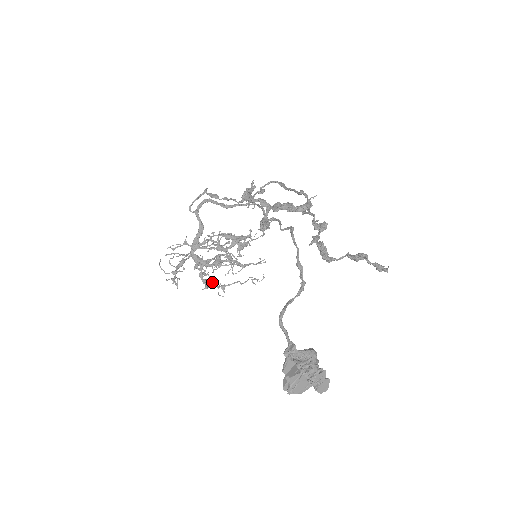
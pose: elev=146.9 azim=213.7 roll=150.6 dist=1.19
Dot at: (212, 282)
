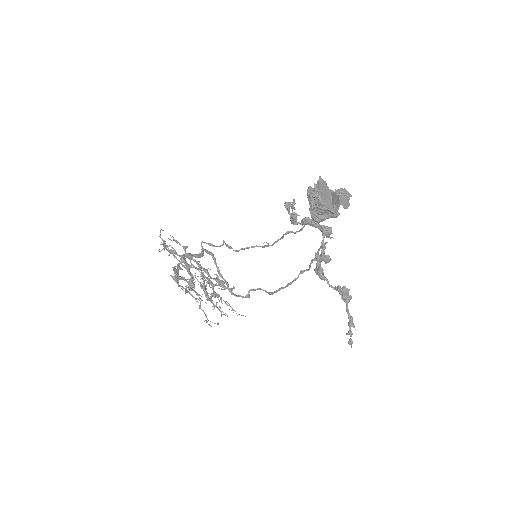
Dot at: (178, 286)
